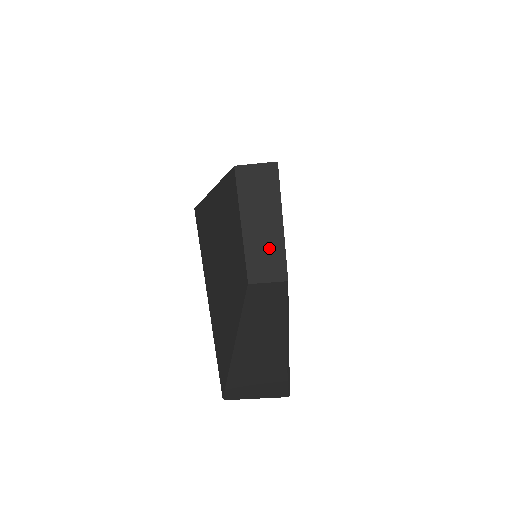
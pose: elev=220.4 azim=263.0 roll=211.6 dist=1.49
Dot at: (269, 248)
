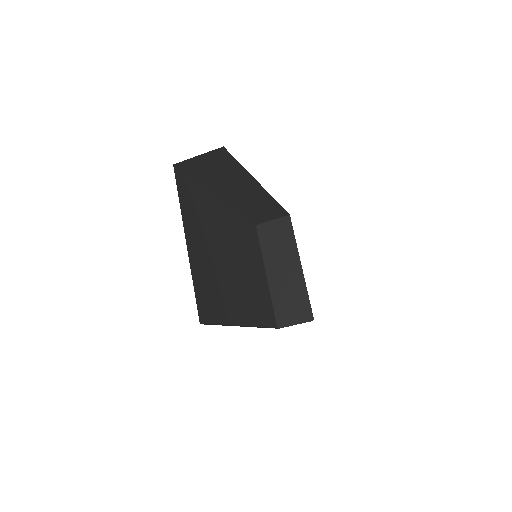
Dot at: (292, 291)
